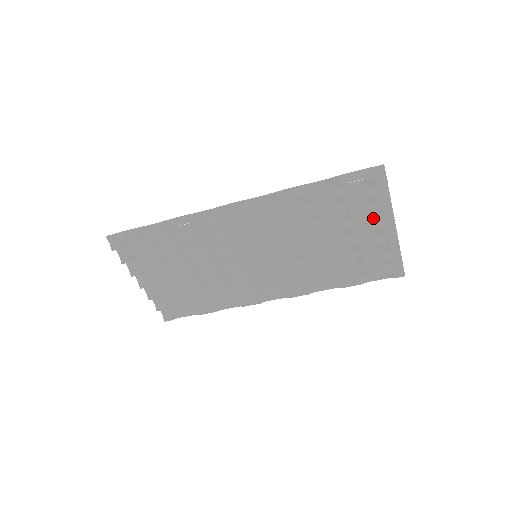
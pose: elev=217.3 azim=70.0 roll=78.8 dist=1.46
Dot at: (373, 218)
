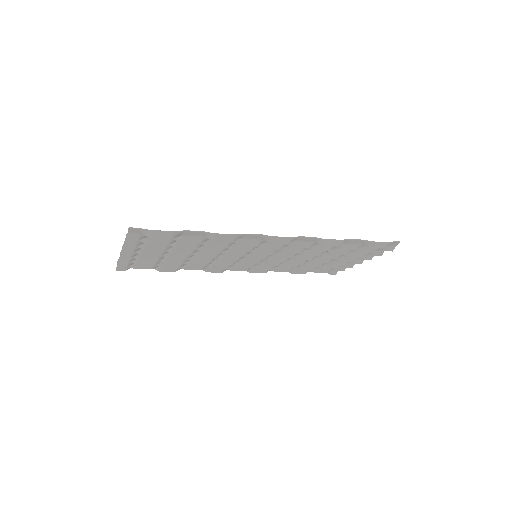
Dot at: occluded
